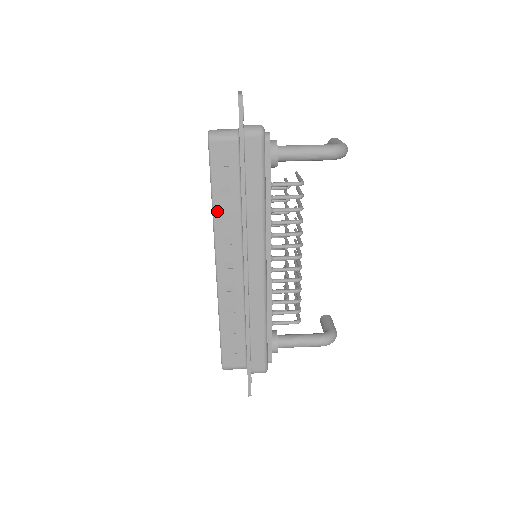
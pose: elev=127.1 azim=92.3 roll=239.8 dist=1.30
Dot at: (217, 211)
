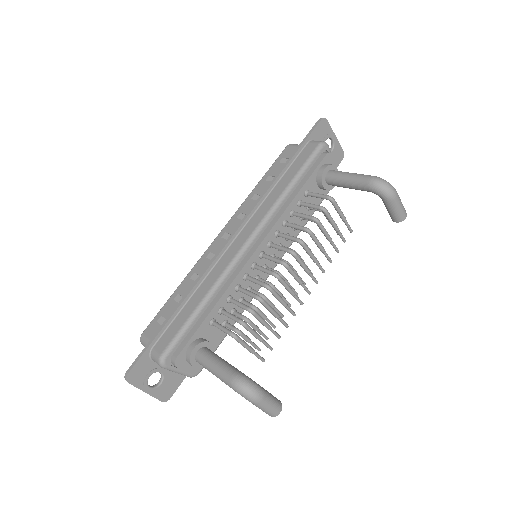
Dot at: (254, 192)
